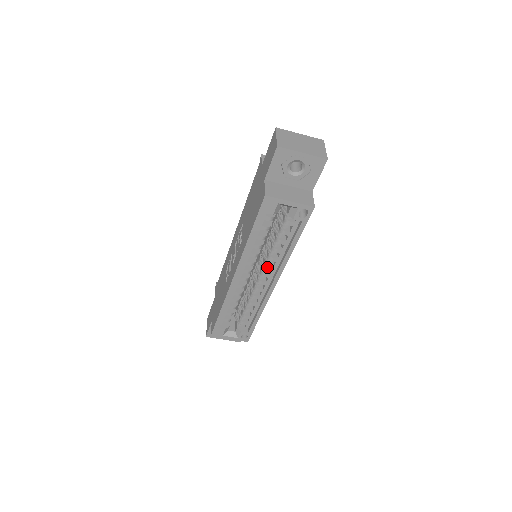
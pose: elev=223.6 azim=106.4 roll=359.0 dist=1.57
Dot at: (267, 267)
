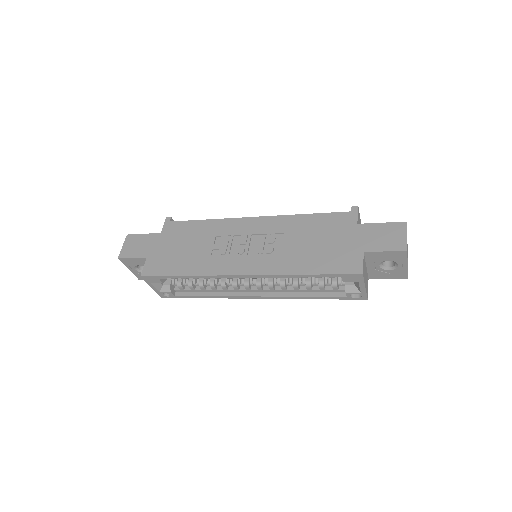
Dot at: (270, 286)
